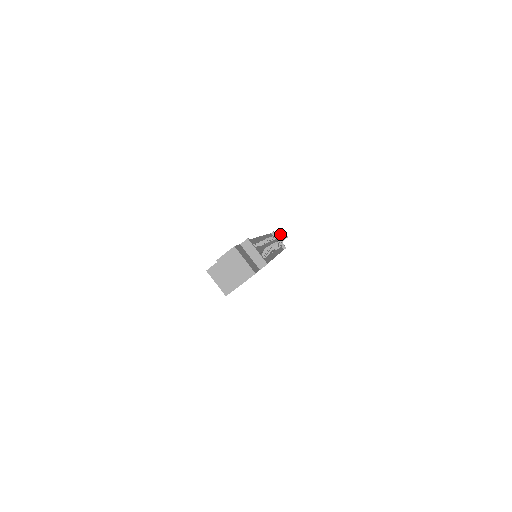
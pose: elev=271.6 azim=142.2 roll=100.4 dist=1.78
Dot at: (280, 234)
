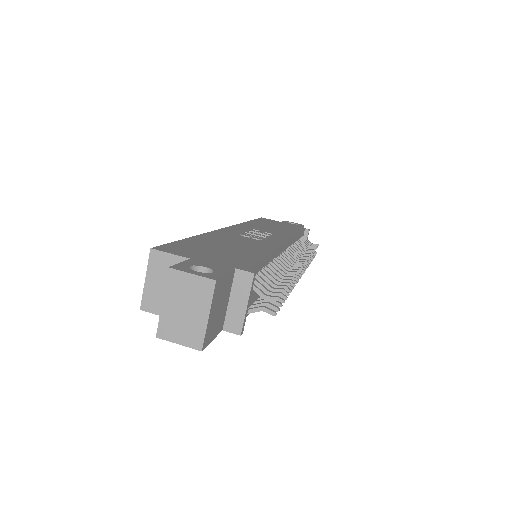
Dot at: (311, 255)
